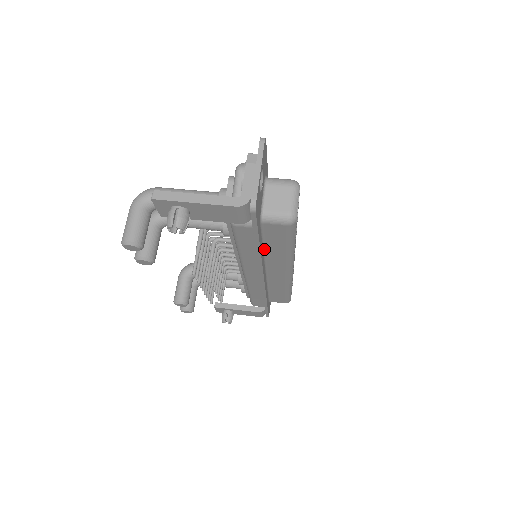
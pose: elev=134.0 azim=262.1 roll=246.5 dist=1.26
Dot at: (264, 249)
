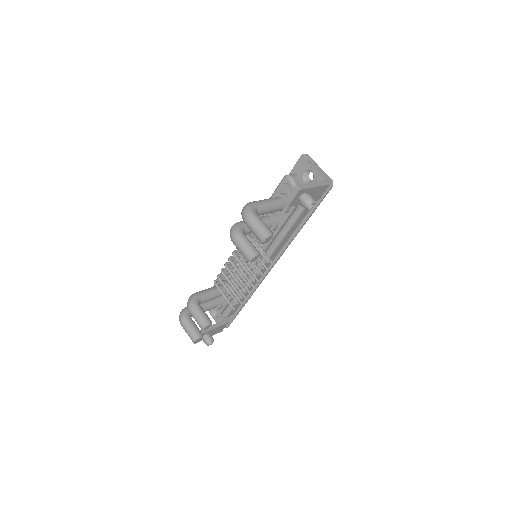
Dot at: occluded
